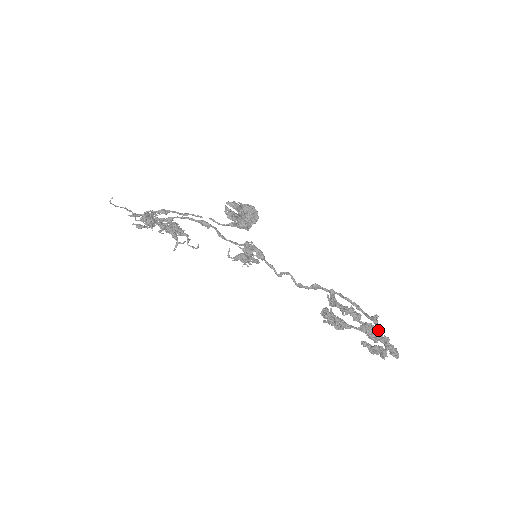
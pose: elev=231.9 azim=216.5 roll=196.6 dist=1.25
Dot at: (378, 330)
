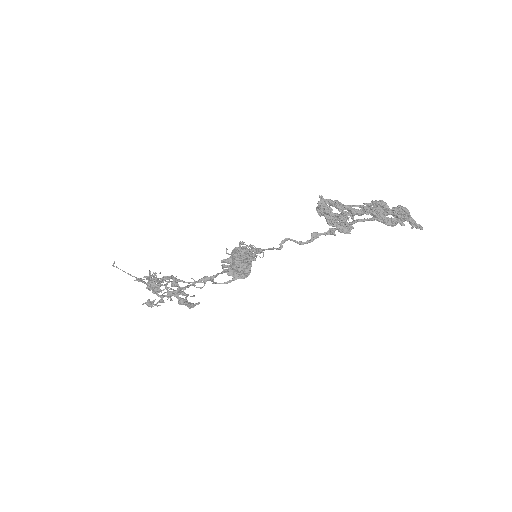
Dot at: (380, 207)
